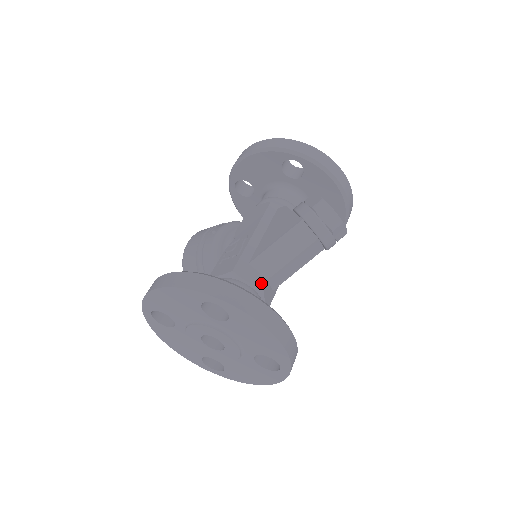
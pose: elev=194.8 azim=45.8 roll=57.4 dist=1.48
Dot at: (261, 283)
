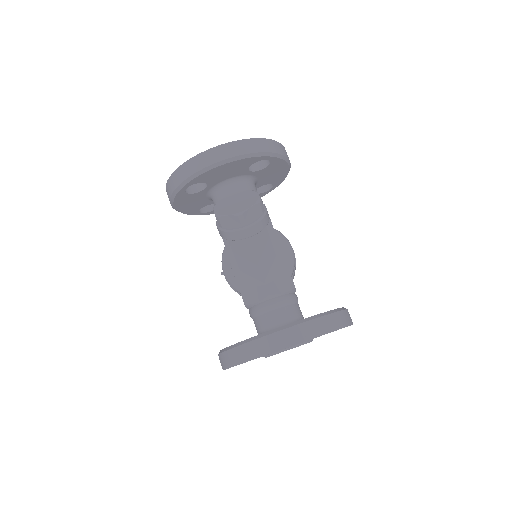
Dot at: (265, 293)
